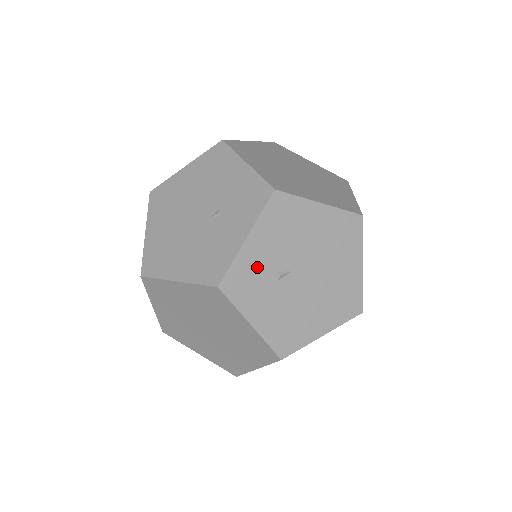
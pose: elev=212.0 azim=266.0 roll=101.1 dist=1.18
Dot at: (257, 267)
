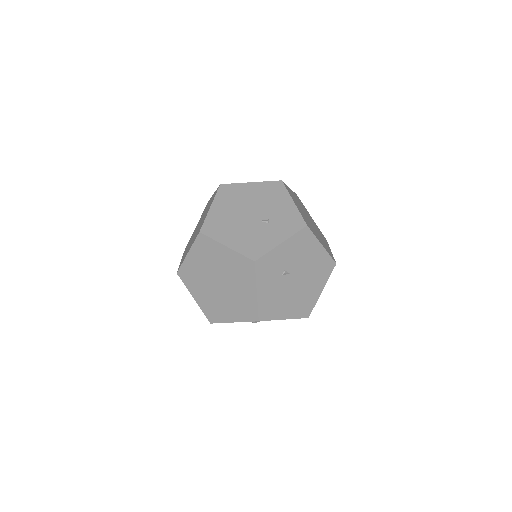
Dot at: (277, 262)
